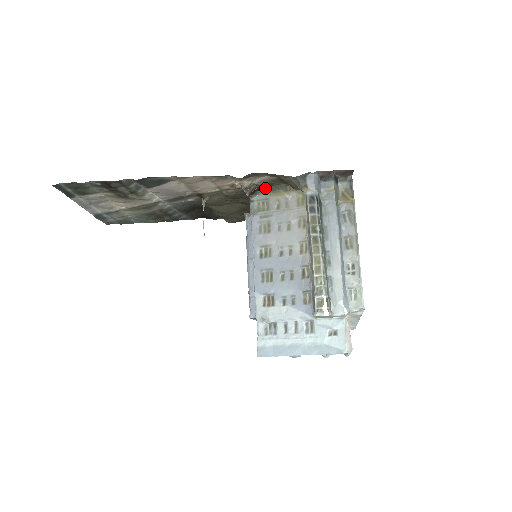
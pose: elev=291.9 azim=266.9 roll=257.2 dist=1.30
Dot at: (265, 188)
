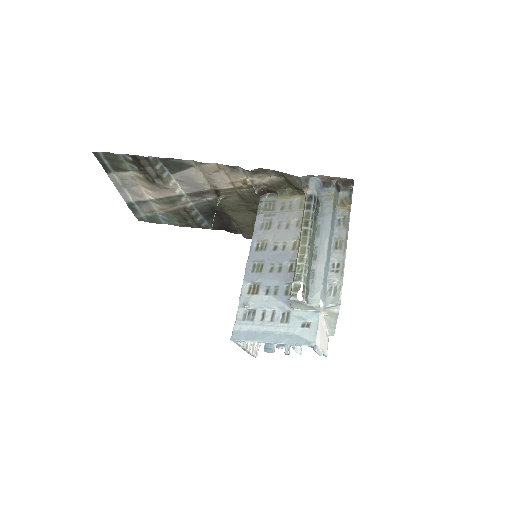
Dot at: (274, 191)
